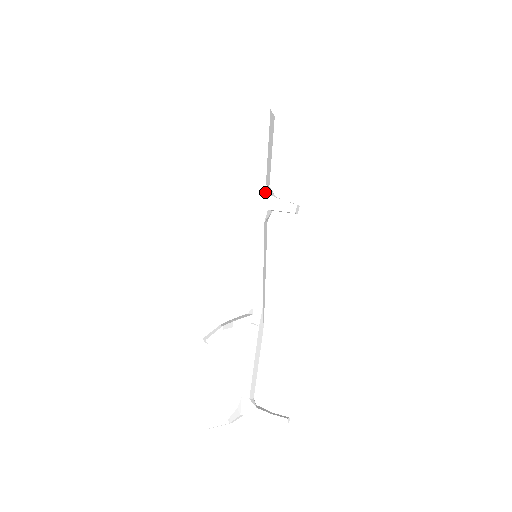
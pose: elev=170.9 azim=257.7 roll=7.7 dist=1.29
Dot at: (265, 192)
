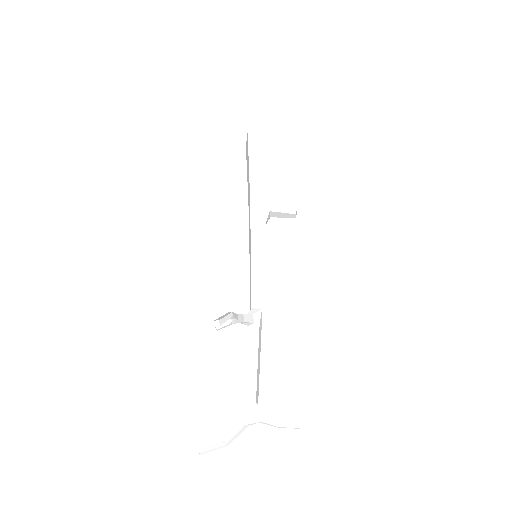
Dot at: (267, 197)
